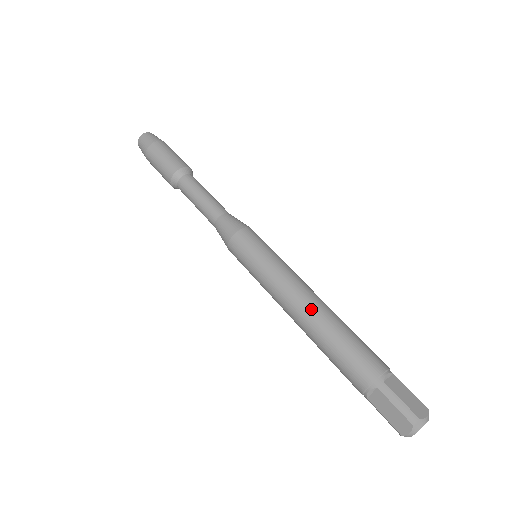
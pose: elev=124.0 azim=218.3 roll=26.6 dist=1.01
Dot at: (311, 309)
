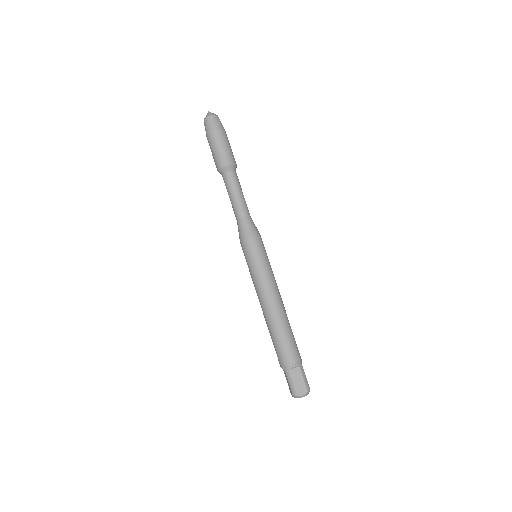
Dot at: (268, 313)
